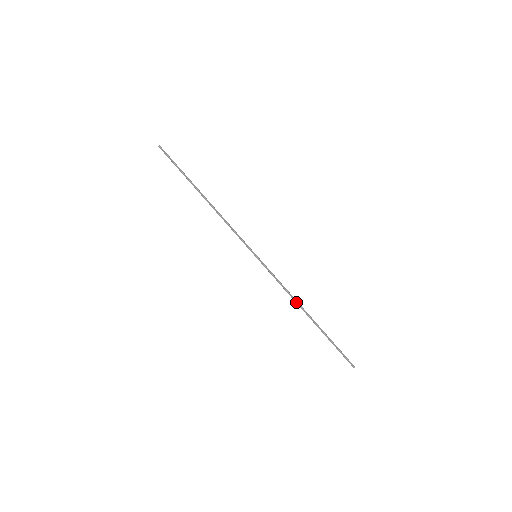
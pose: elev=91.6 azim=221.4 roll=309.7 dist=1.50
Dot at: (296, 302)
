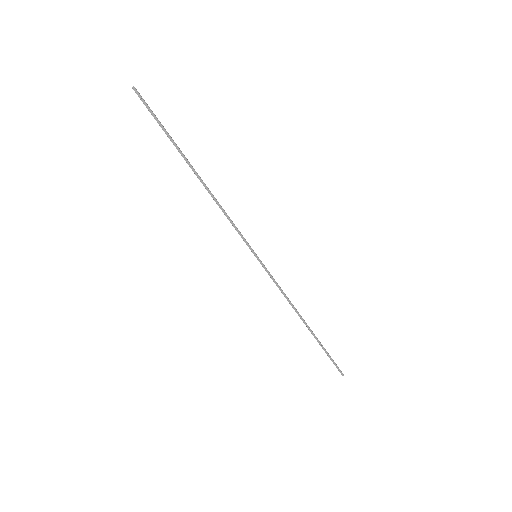
Dot at: (295, 310)
